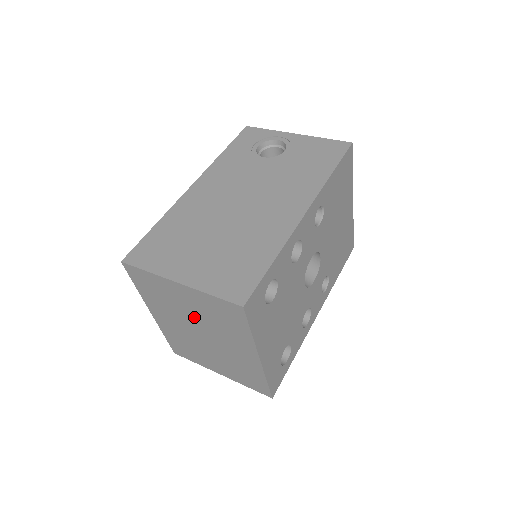
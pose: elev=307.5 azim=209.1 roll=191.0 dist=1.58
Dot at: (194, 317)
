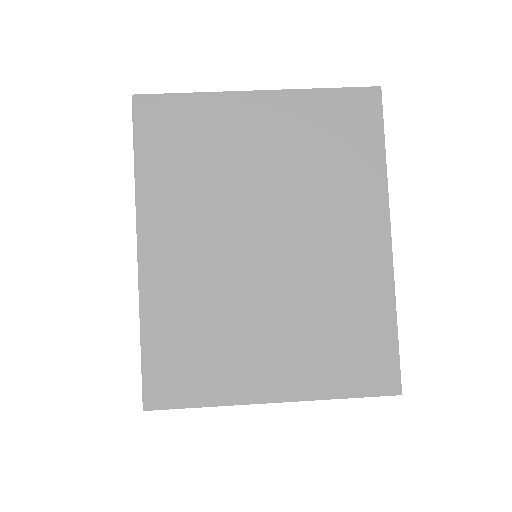
Dot at: (264, 185)
